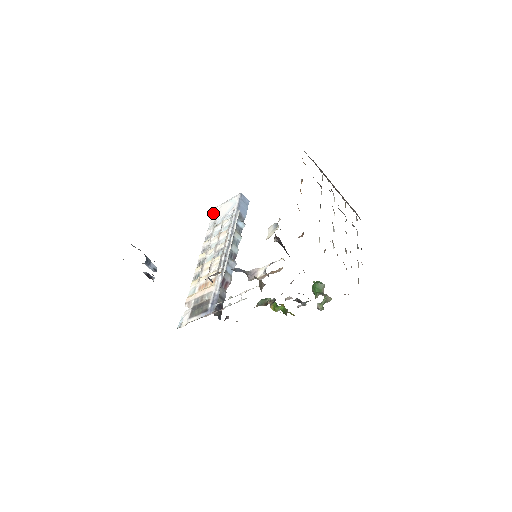
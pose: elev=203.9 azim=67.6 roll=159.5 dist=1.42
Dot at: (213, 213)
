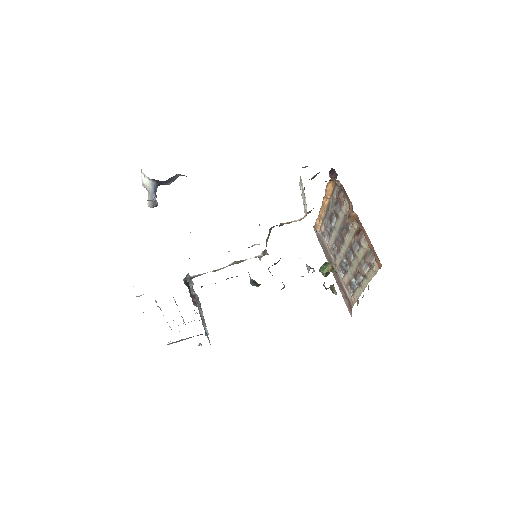
Dot at: occluded
